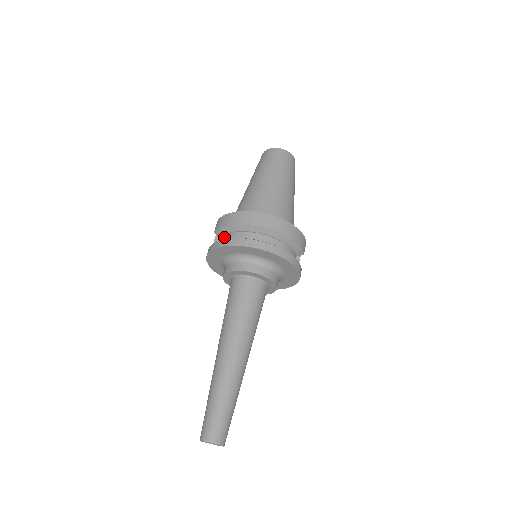
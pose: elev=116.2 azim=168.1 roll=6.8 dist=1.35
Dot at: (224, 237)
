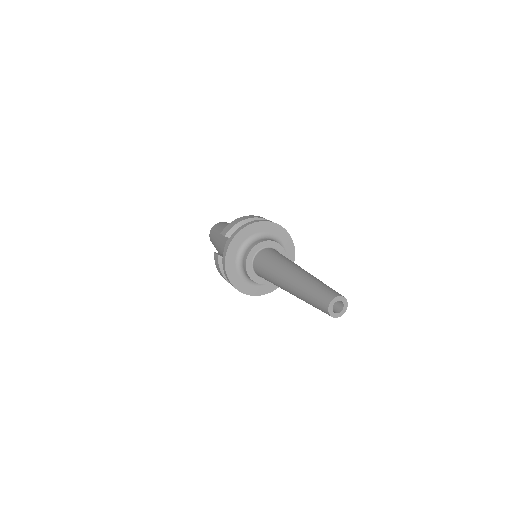
Dot at: occluded
